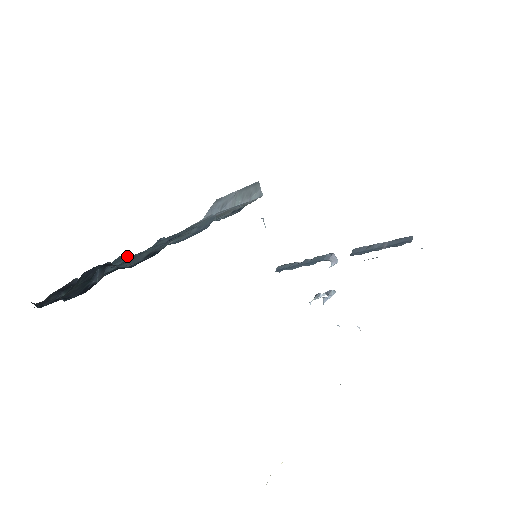
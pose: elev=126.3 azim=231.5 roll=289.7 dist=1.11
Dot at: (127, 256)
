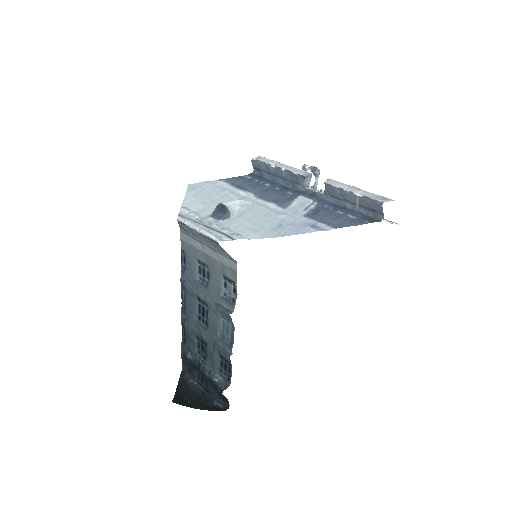
Dot at: (191, 327)
